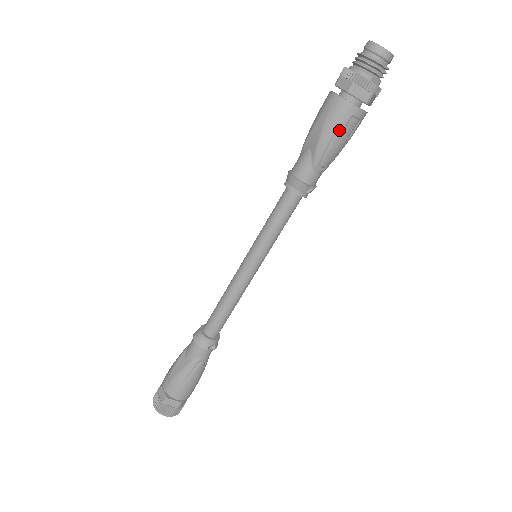
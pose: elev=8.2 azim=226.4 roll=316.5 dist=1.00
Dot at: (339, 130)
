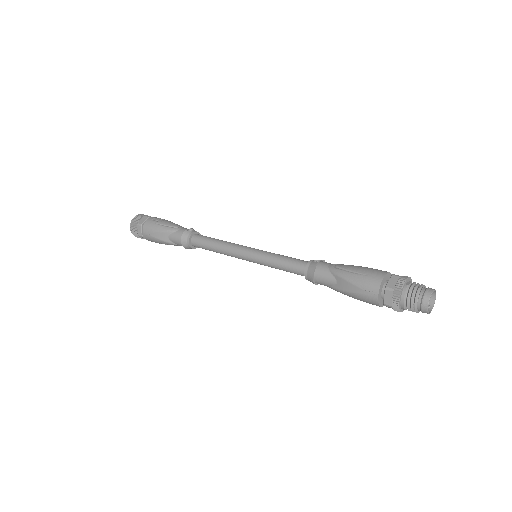
Dot at: (360, 300)
